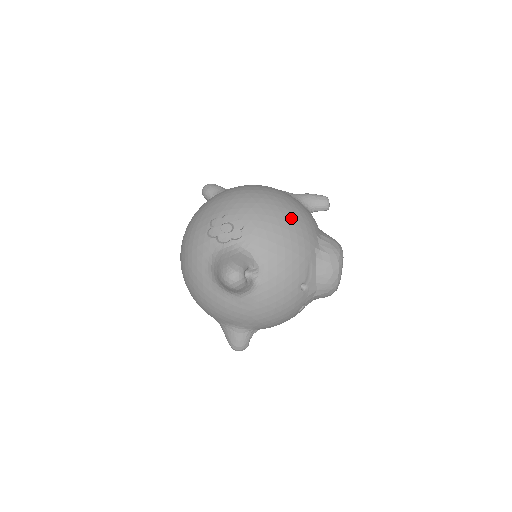
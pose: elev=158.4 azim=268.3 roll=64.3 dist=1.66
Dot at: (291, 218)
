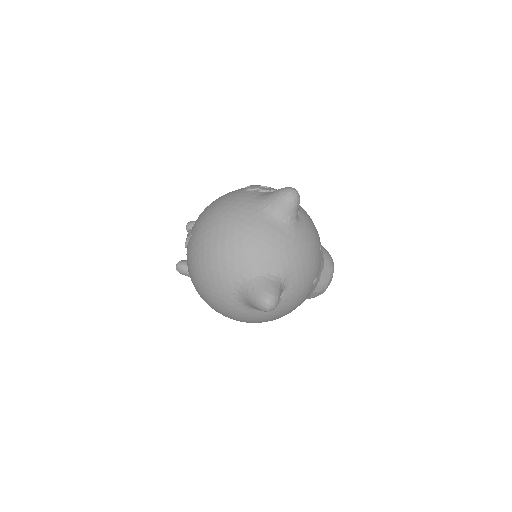
Dot at: occluded
